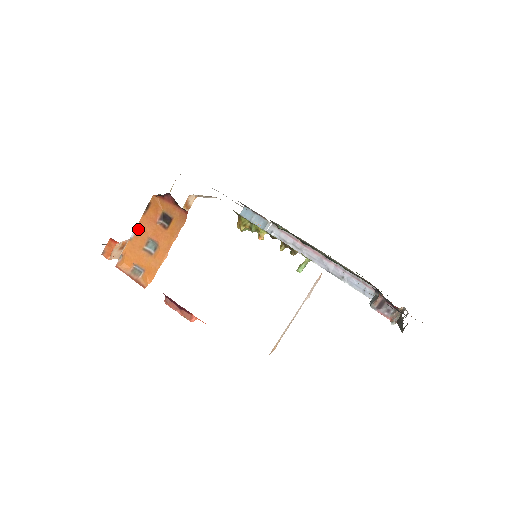
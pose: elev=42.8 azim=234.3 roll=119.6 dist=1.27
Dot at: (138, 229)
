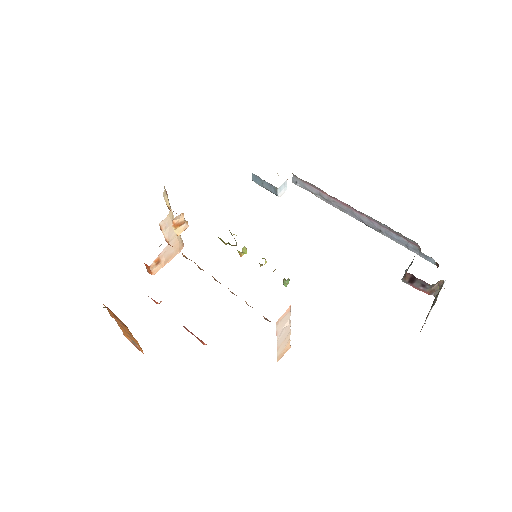
Dot at: occluded
